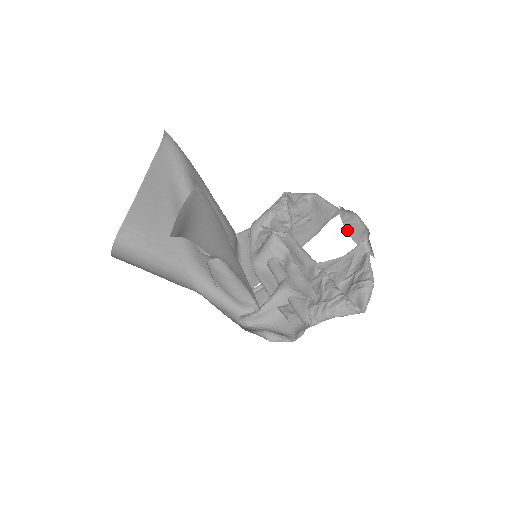
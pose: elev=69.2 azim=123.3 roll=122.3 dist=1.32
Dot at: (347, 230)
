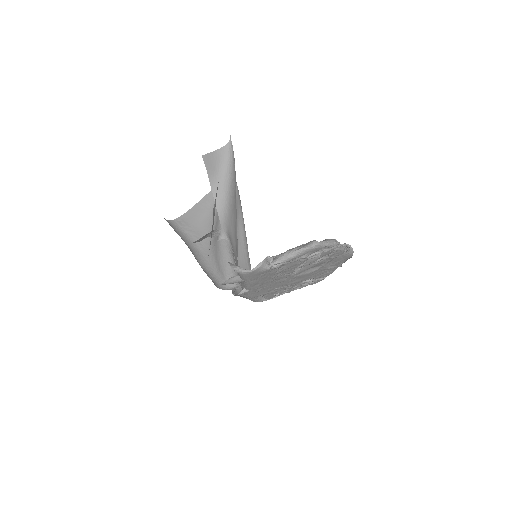
Dot at: (338, 262)
